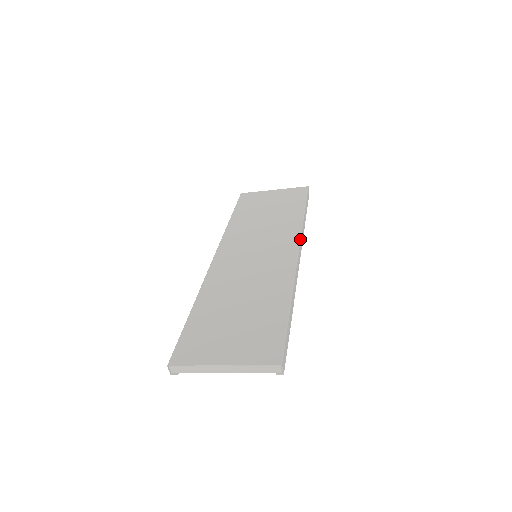
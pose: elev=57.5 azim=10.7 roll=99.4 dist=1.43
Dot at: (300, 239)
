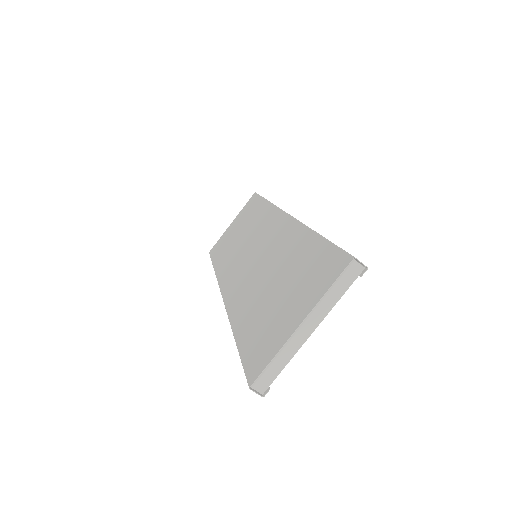
Dot at: (279, 209)
